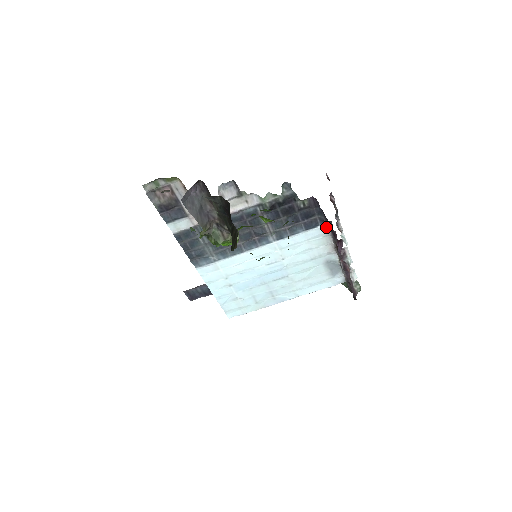
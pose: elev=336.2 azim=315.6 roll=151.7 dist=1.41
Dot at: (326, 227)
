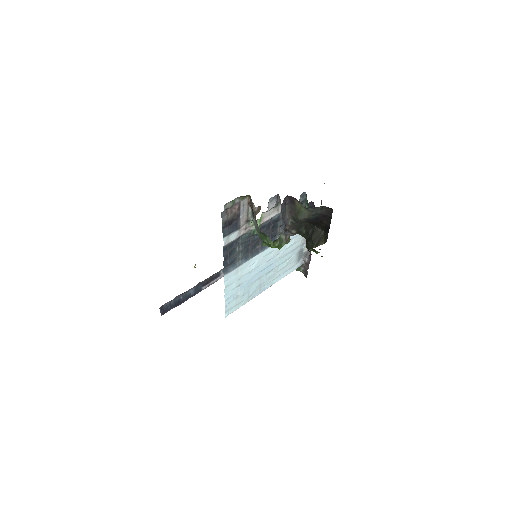
Dot at: occluded
